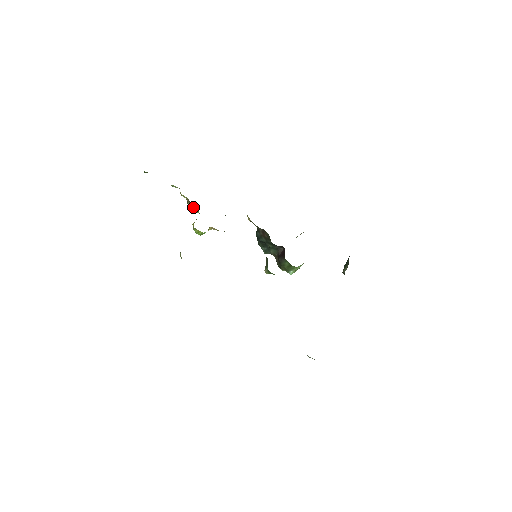
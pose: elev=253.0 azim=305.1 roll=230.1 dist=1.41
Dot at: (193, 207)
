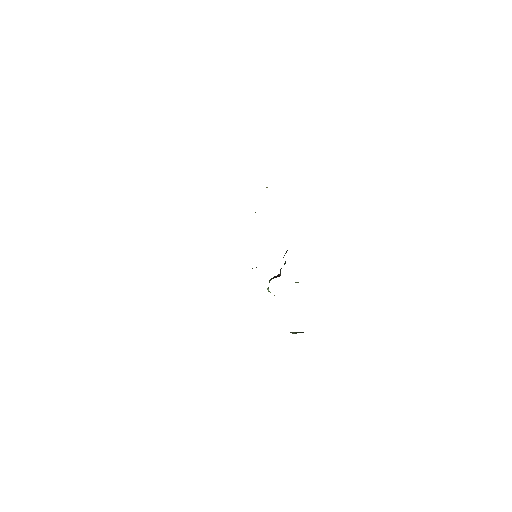
Dot at: occluded
